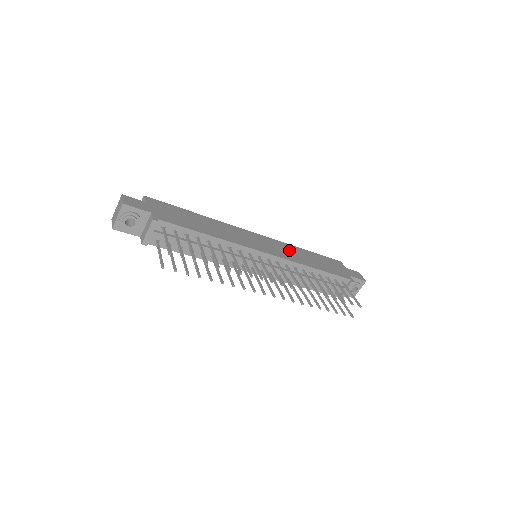
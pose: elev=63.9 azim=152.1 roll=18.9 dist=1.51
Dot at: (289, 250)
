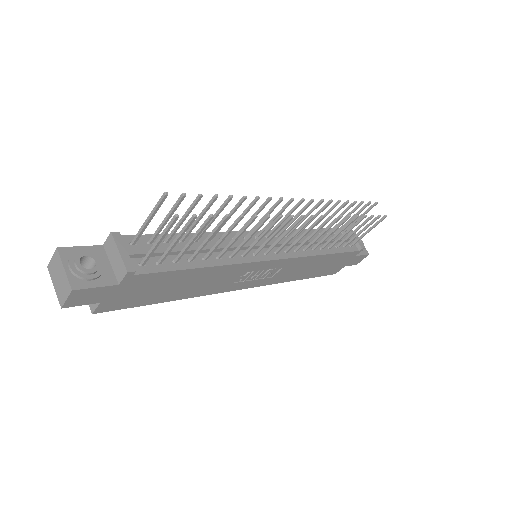
Dot at: occluded
